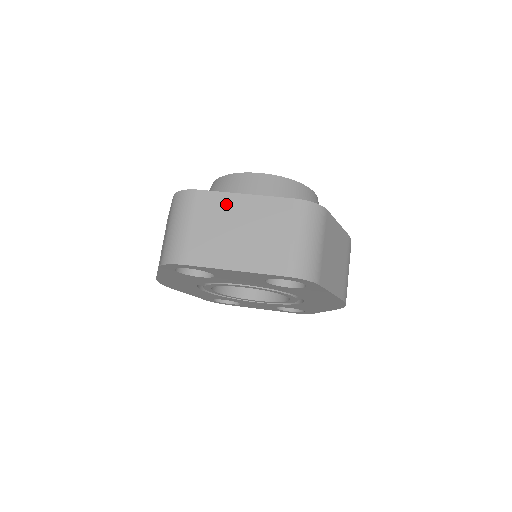
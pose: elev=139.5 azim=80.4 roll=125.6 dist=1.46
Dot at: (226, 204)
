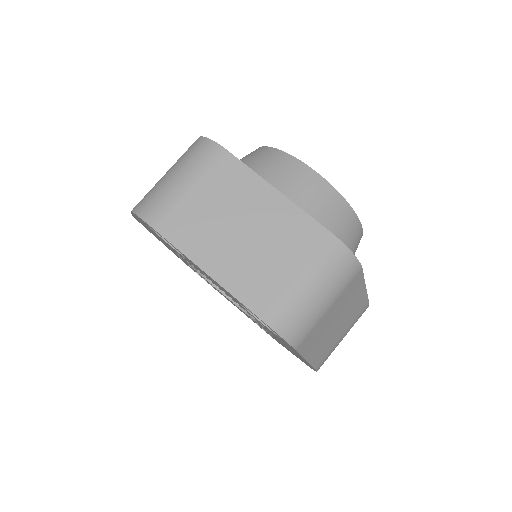
Dot at: (248, 188)
